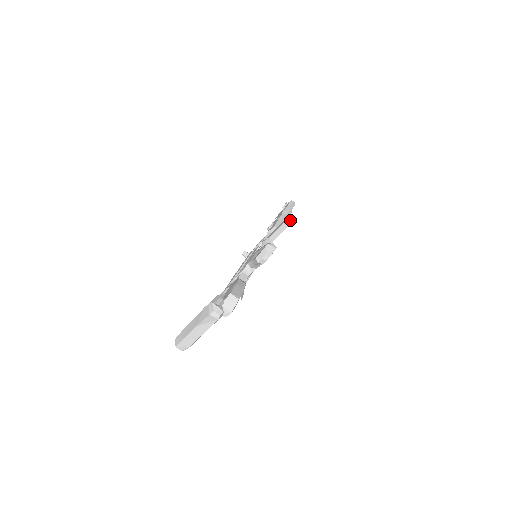
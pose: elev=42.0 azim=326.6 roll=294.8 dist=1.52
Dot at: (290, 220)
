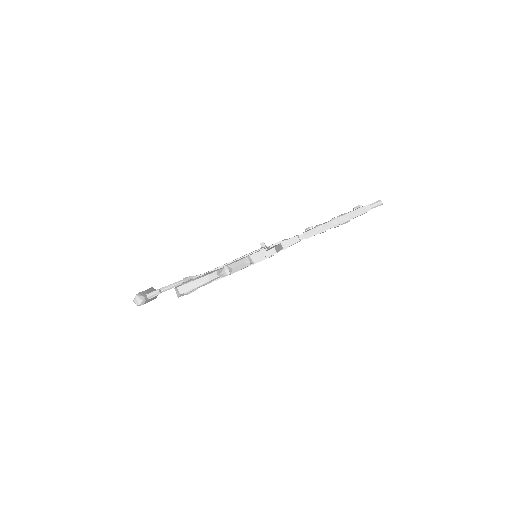
Dot at: (265, 254)
